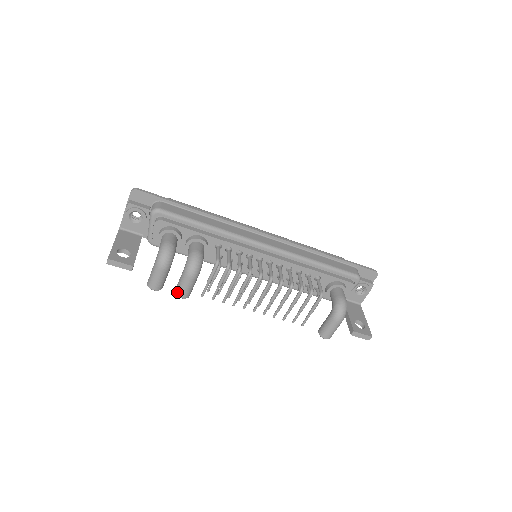
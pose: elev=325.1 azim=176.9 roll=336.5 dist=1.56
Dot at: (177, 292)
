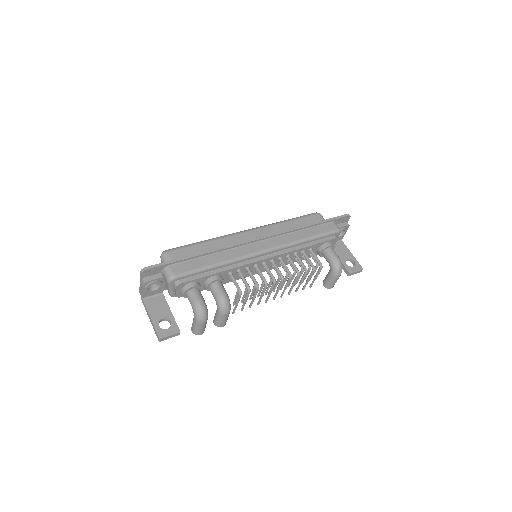
Dot at: (217, 325)
